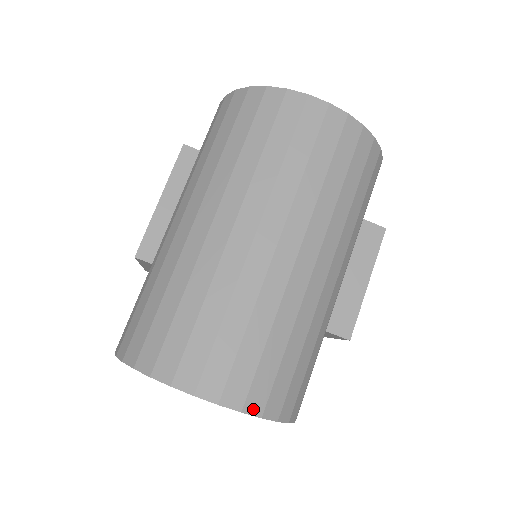
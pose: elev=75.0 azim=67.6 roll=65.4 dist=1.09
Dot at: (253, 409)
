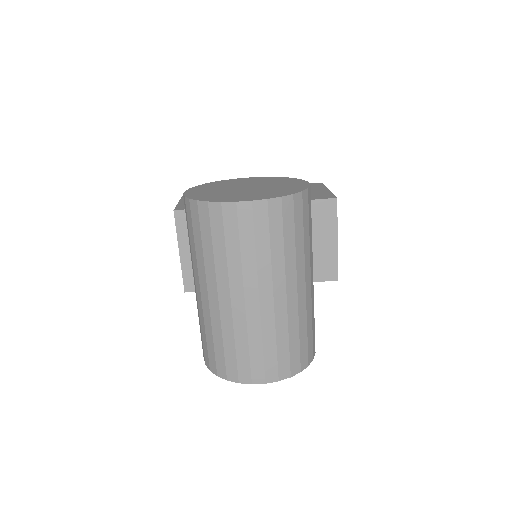
Dot at: (284, 376)
